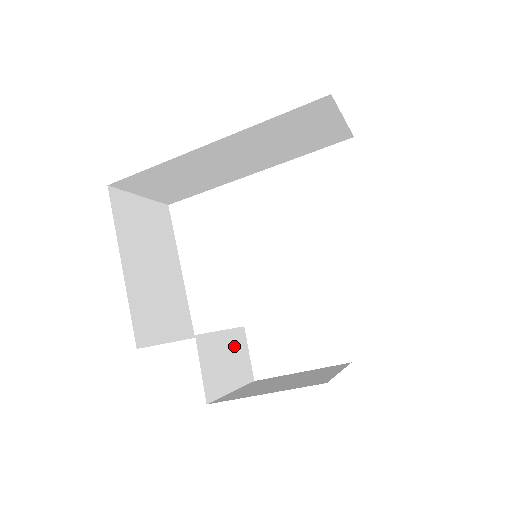
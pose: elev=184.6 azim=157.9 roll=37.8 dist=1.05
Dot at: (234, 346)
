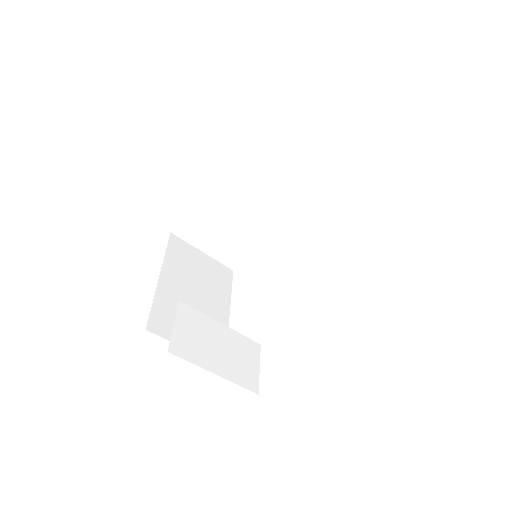
Dot at: (235, 346)
